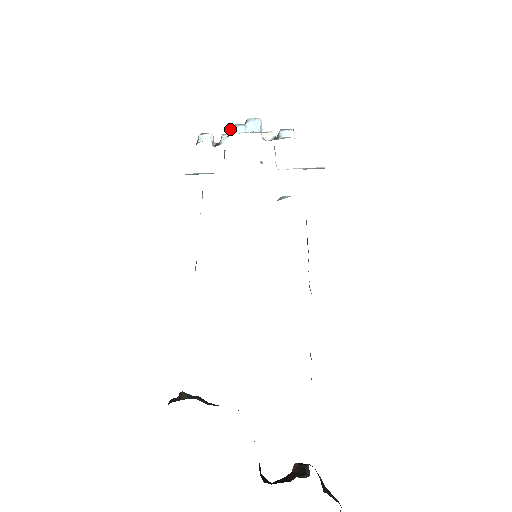
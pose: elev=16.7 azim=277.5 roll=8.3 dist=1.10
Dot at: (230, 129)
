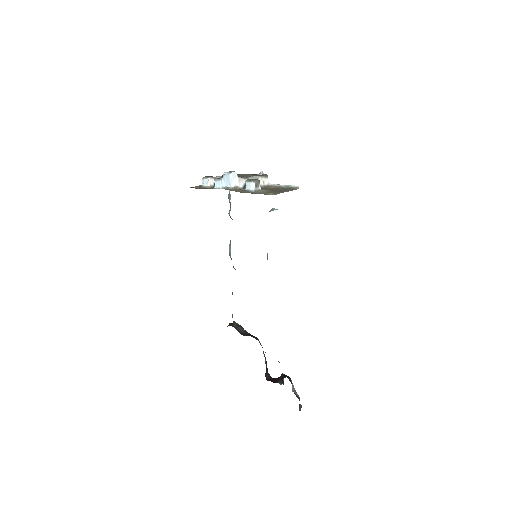
Dot at: occluded
